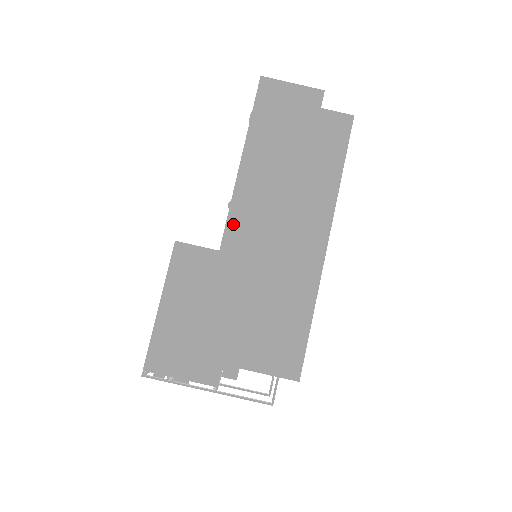
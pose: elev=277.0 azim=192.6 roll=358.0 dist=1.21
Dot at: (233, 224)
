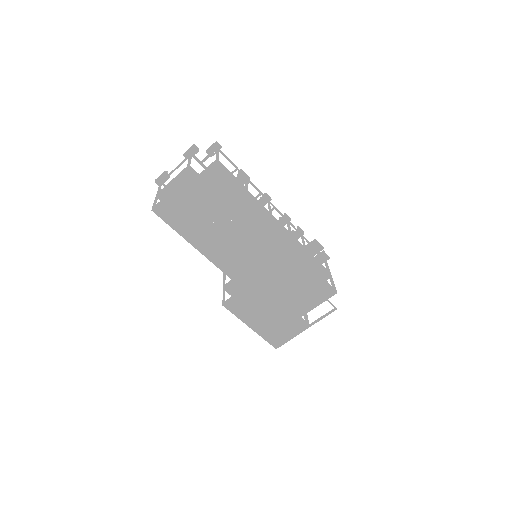
Dot at: (234, 276)
